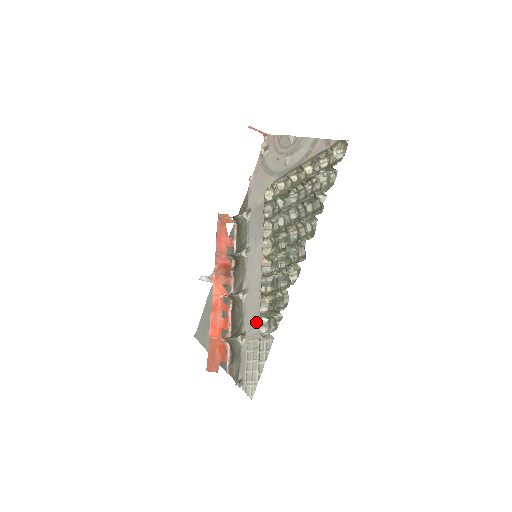
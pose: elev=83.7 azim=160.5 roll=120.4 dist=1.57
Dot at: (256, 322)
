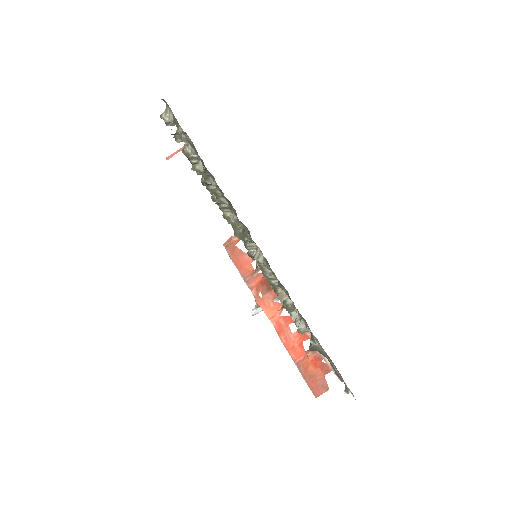
Dot at: occluded
